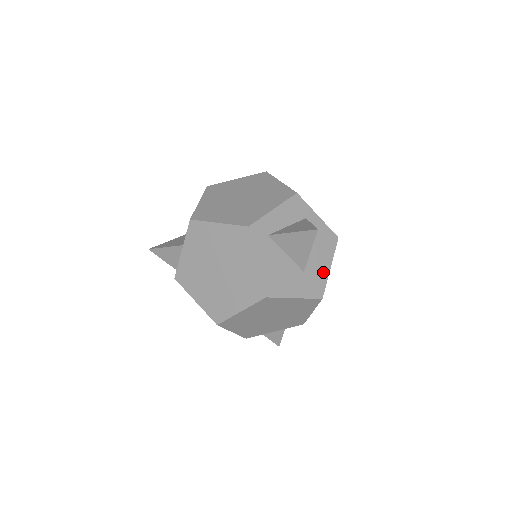
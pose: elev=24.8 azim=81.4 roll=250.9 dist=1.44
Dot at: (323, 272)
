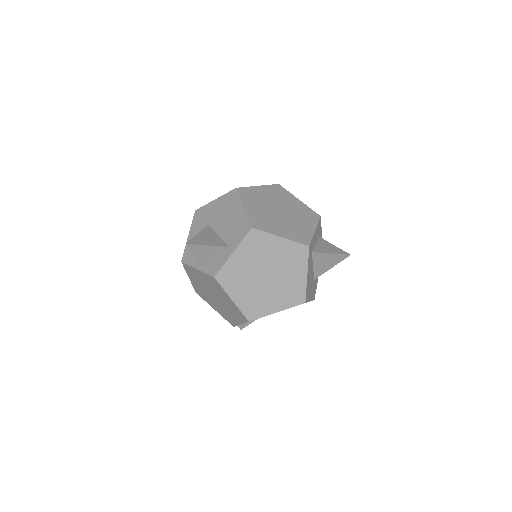
Dot at: (317, 279)
